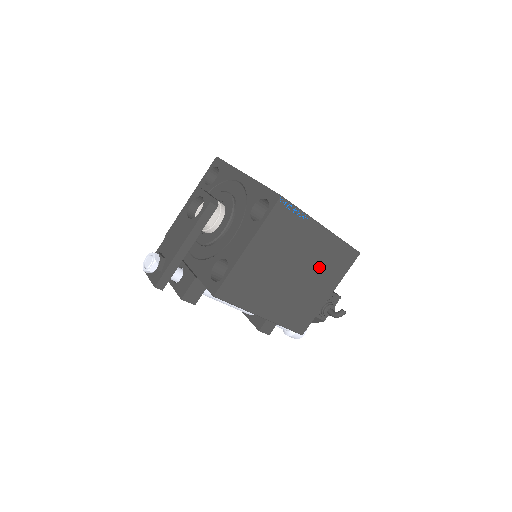
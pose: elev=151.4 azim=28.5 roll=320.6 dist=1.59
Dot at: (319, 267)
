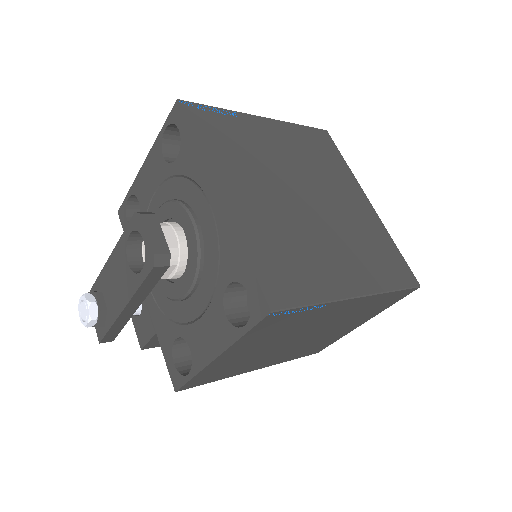
Dot at: (346, 319)
